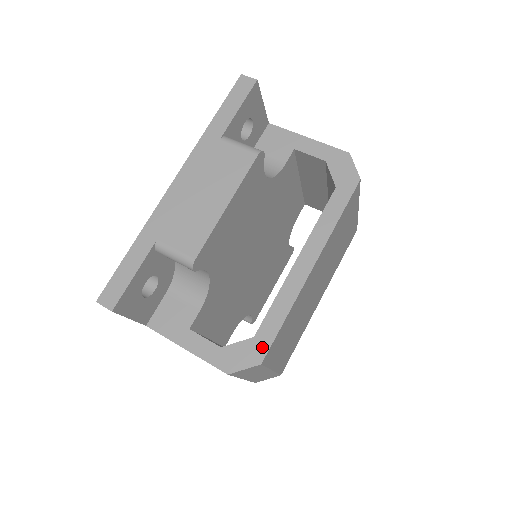
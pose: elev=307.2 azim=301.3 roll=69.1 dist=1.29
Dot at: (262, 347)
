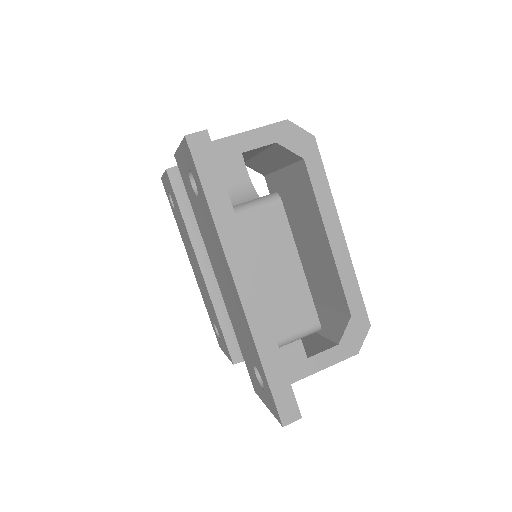
Dot at: (362, 316)
